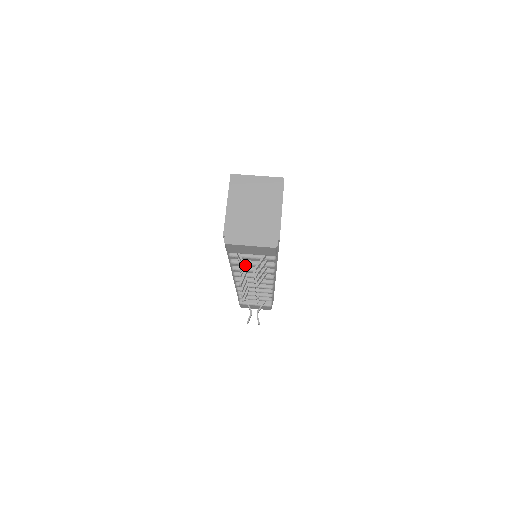
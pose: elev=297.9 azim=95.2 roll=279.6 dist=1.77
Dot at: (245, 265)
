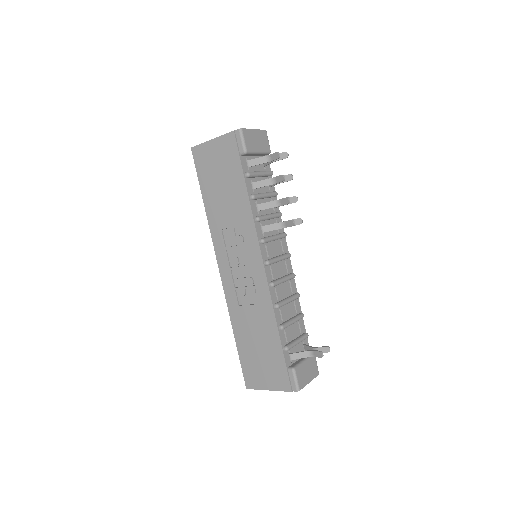
Dot at: (265, 156)
